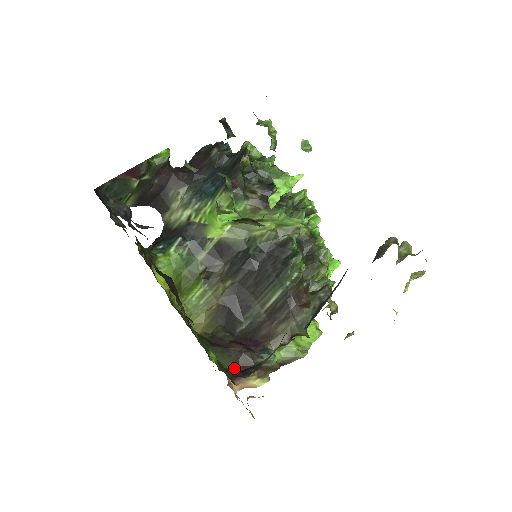
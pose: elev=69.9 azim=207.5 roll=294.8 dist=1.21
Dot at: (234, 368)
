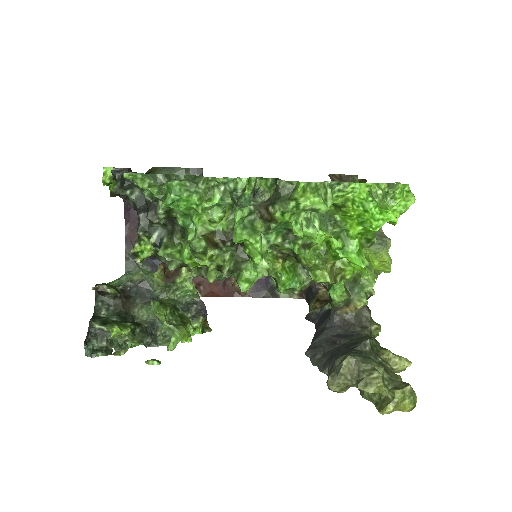
Dot at: occluded
